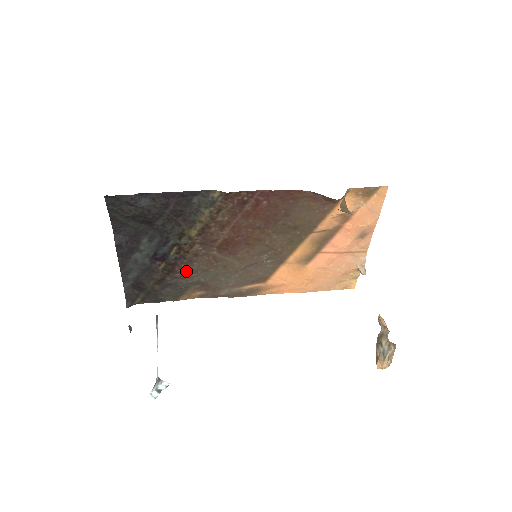
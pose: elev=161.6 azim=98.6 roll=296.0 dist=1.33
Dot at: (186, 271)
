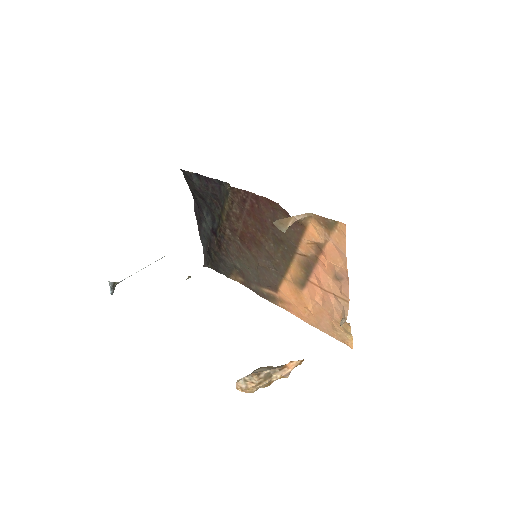
Dot at: (228, 252)
